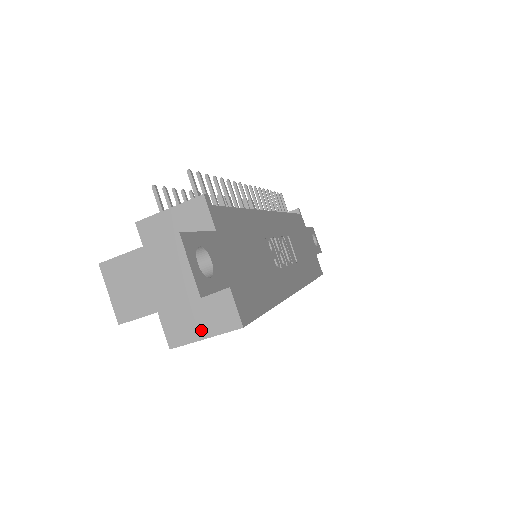
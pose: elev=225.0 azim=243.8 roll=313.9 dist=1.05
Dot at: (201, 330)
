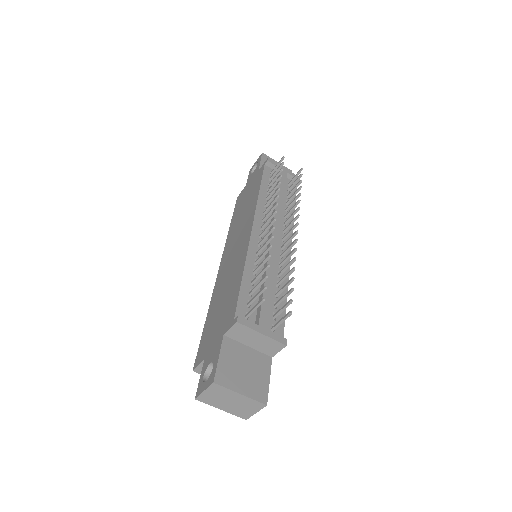
Dot at: occluded
